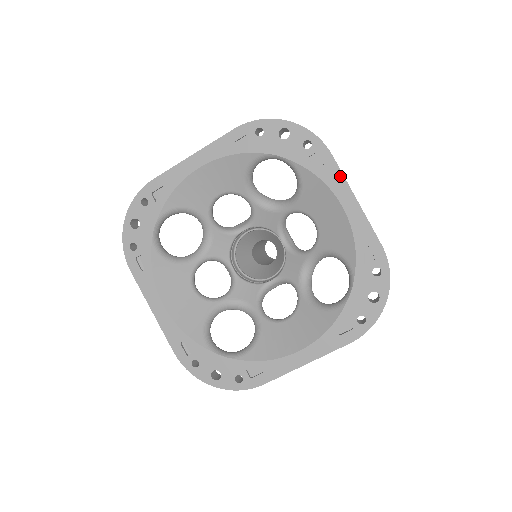
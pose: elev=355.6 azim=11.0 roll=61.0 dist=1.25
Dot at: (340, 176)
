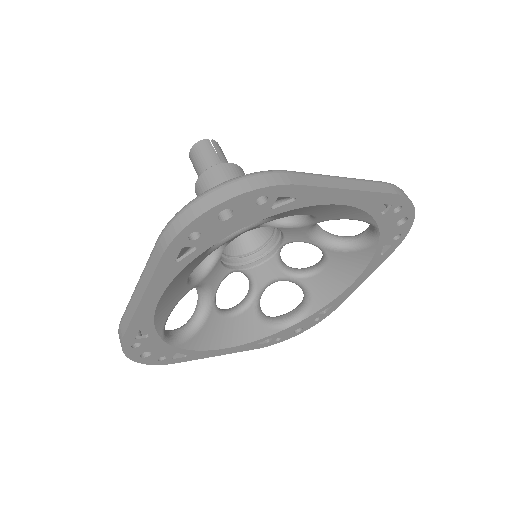
Dot at: (378, 265)
